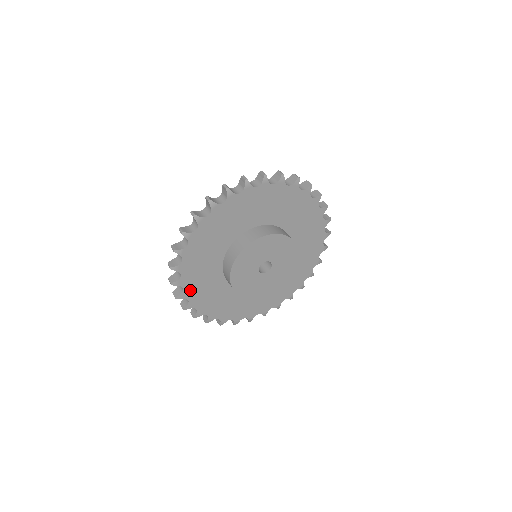
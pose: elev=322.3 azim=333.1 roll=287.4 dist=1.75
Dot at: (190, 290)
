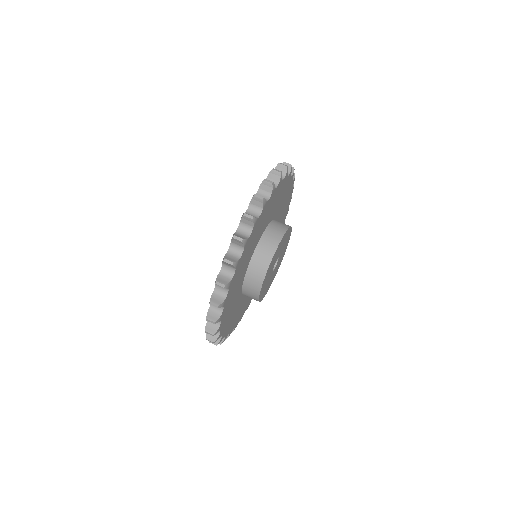
Dot at: (242, 313)
